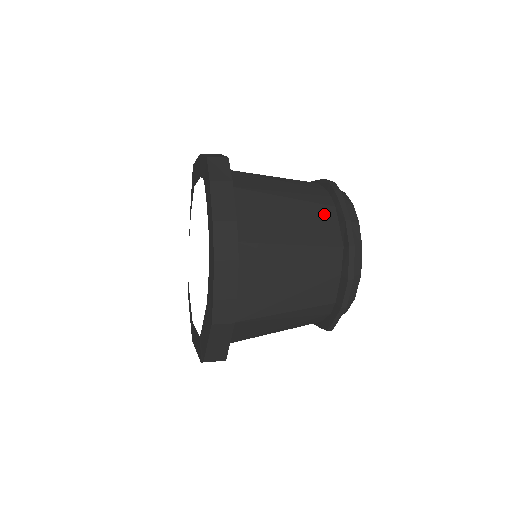
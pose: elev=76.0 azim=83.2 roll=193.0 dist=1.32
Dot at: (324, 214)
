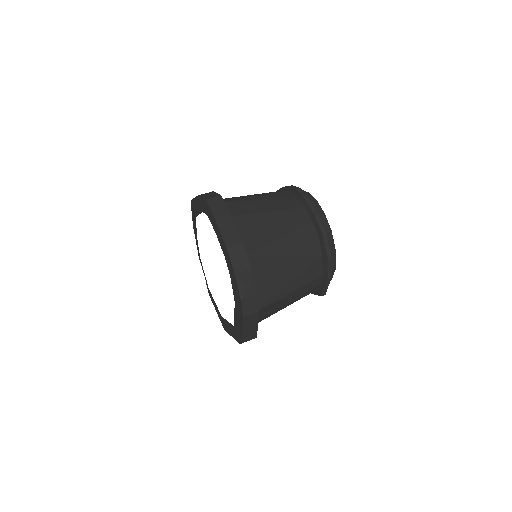
Dot at: (299, 215)
